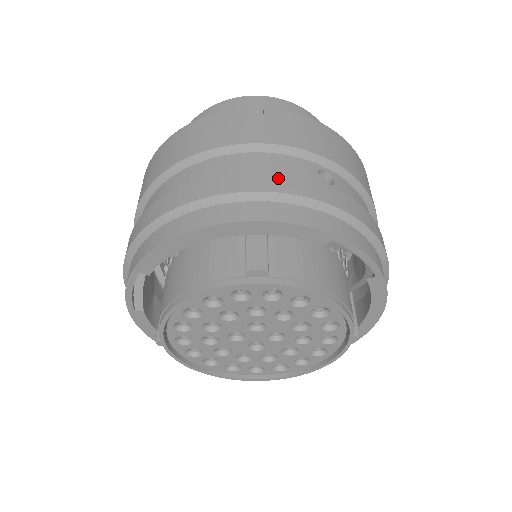
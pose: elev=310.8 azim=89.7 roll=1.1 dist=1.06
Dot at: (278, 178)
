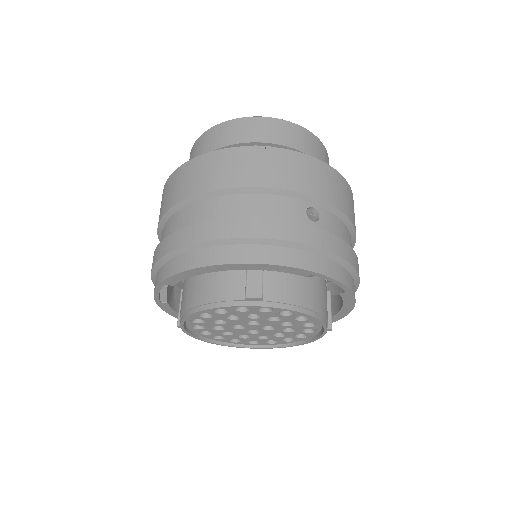
Dot at: (273, 224)
